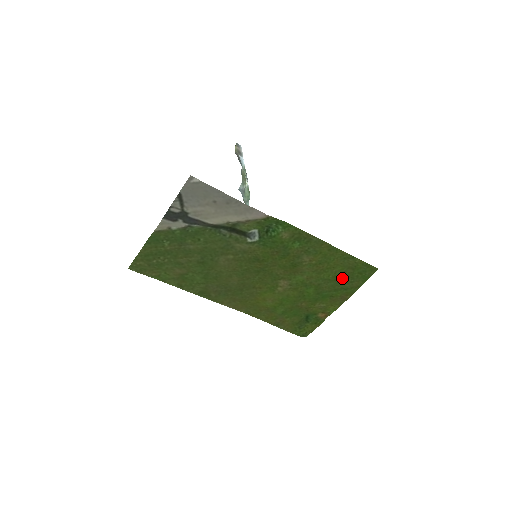
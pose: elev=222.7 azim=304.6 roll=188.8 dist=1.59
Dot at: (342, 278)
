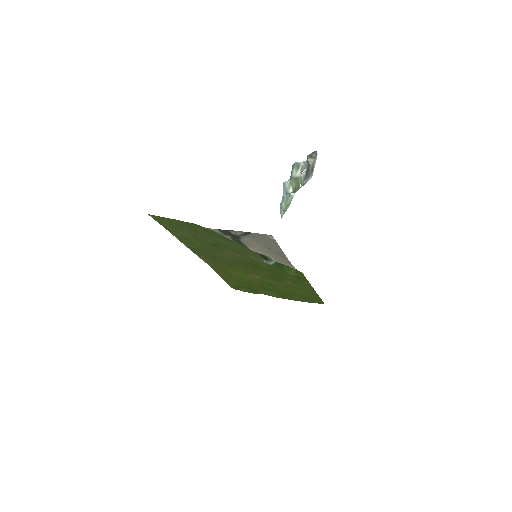
Dot at: (298, 295)
